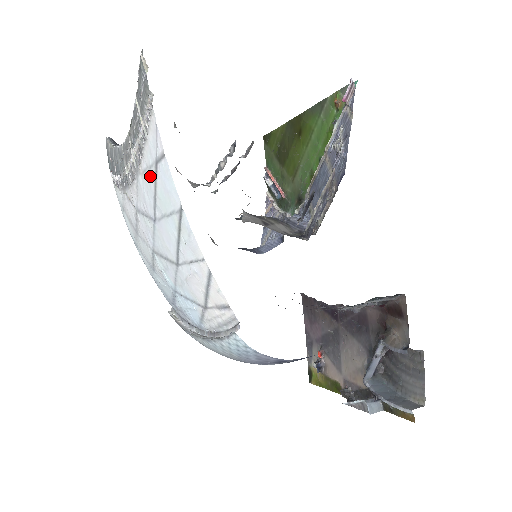
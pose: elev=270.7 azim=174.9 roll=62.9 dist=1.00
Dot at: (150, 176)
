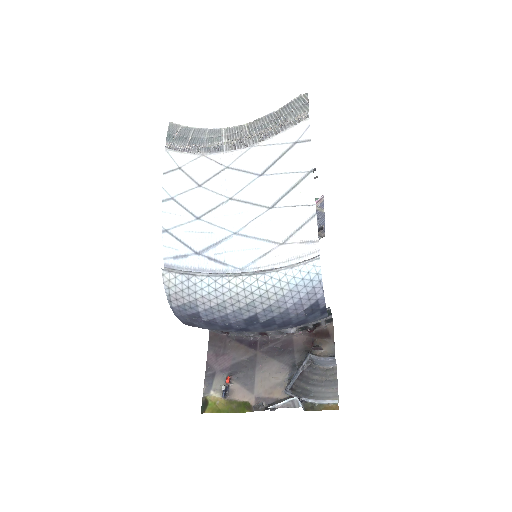
Dot at: (278, 149)
